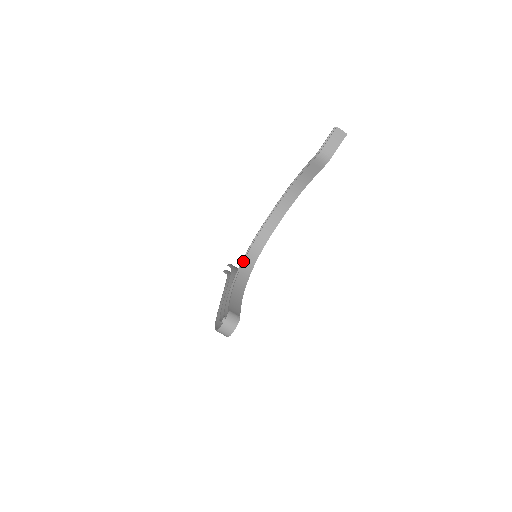
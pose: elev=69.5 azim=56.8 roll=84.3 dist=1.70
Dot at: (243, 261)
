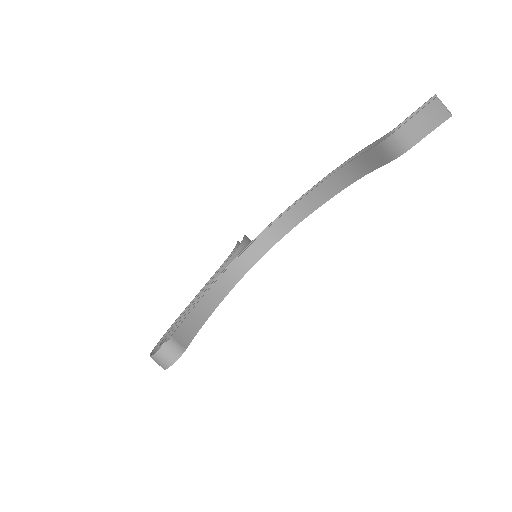
Dot at: (239, 255)
